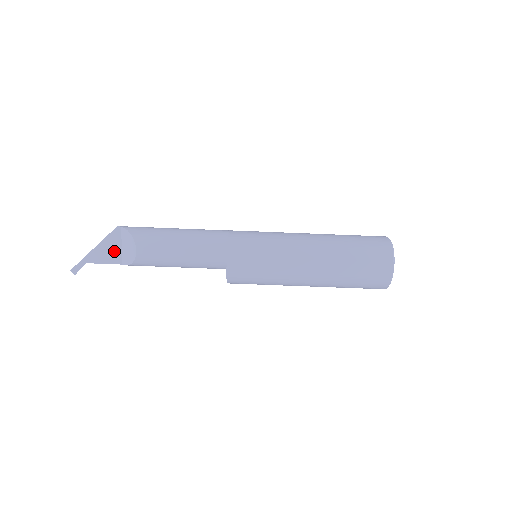
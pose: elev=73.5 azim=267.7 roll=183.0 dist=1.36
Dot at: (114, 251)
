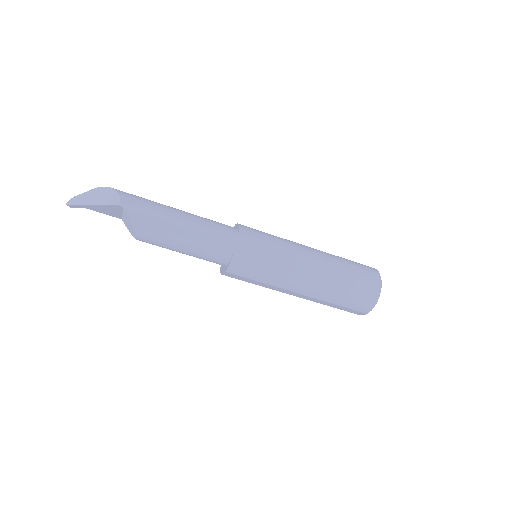
Dot at: (114, 213)
